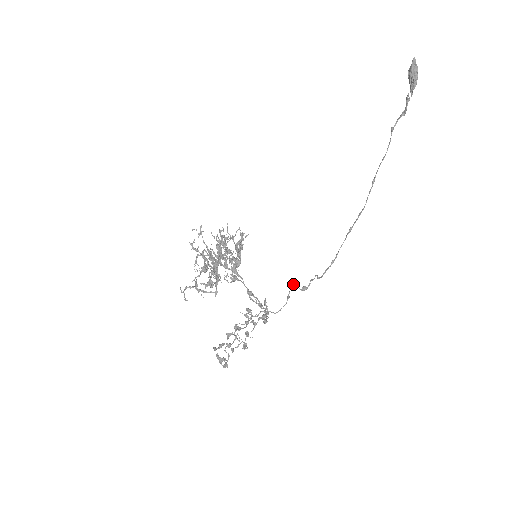
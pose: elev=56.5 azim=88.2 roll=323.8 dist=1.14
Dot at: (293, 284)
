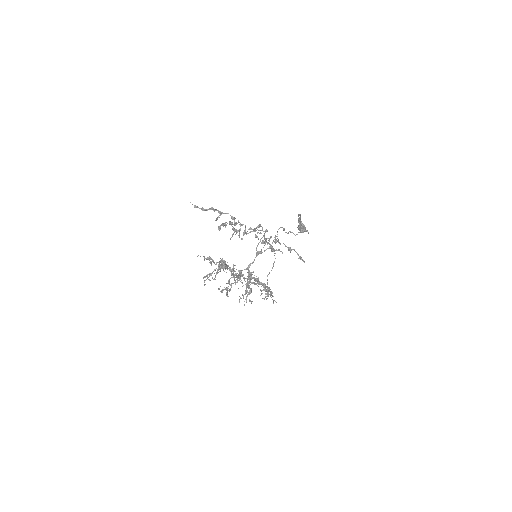
Dot at: occluded
